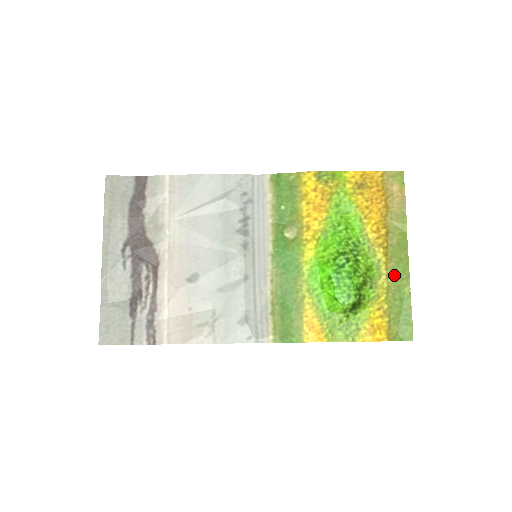
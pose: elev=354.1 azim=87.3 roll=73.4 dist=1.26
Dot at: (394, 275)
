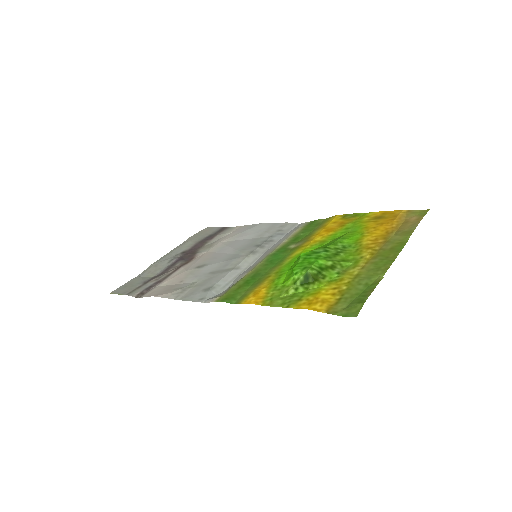
Dot at: (371, 267)
